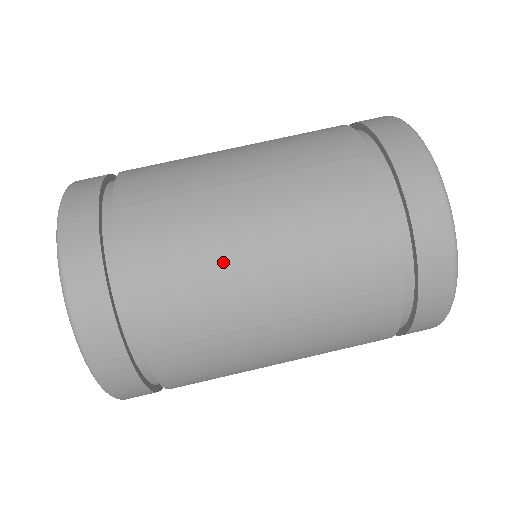
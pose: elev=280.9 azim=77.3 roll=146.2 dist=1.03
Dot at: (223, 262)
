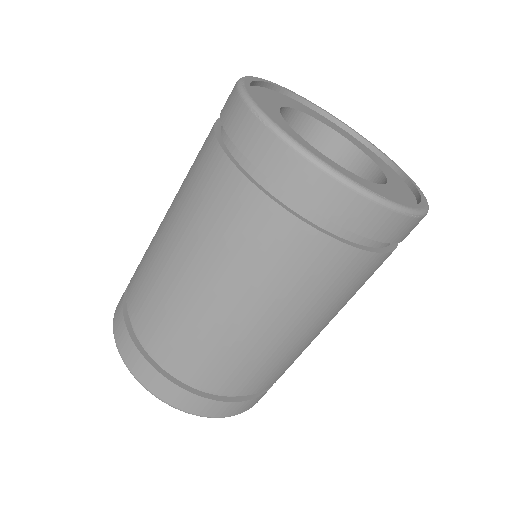
Dot at: (201, 319)
